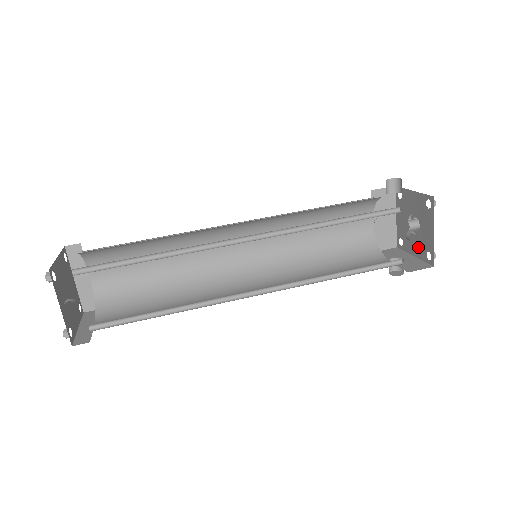
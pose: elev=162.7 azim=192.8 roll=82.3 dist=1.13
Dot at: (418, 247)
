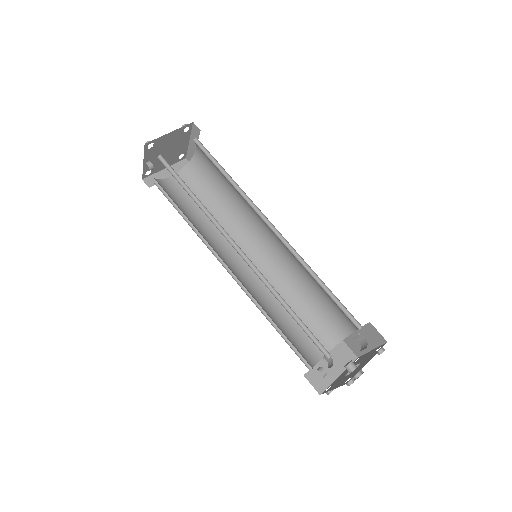
Dot at: (340, 377)
